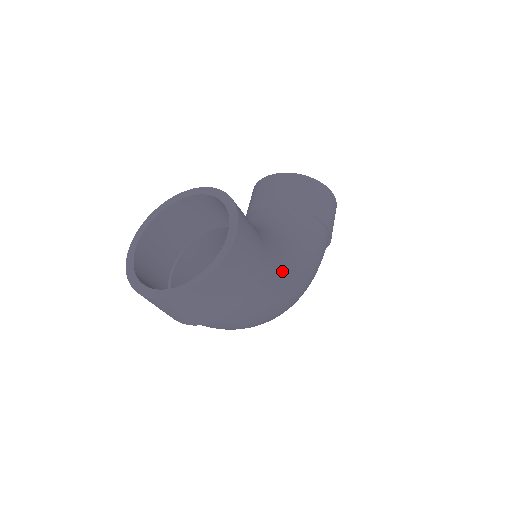
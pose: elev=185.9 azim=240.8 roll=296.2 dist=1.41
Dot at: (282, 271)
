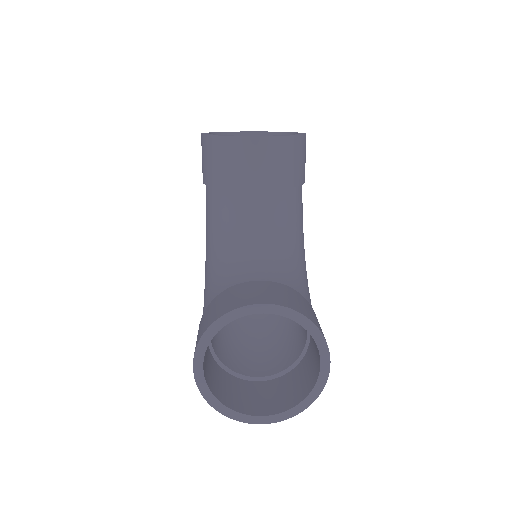
Dot at: occluded
